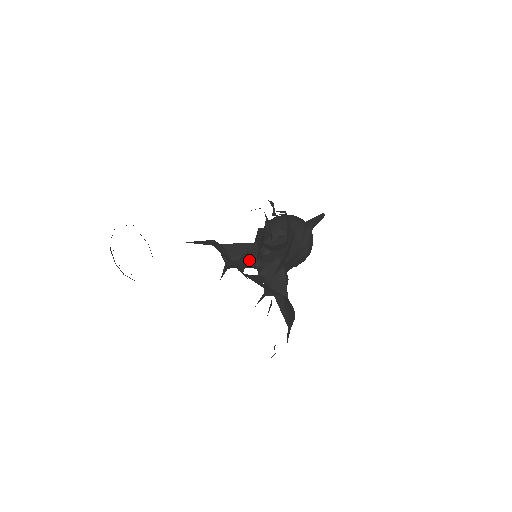
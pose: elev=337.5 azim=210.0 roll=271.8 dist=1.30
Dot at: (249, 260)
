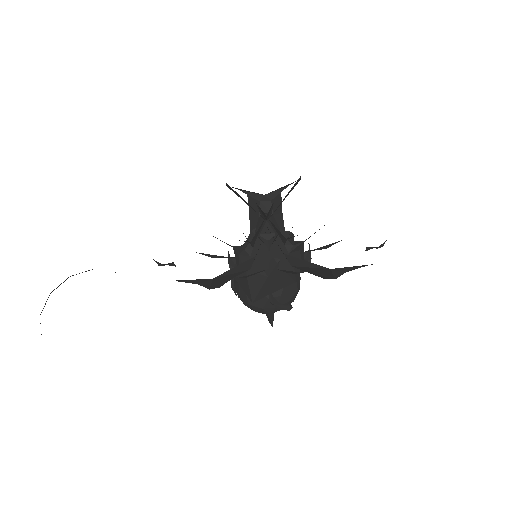
Dot at: occluded
